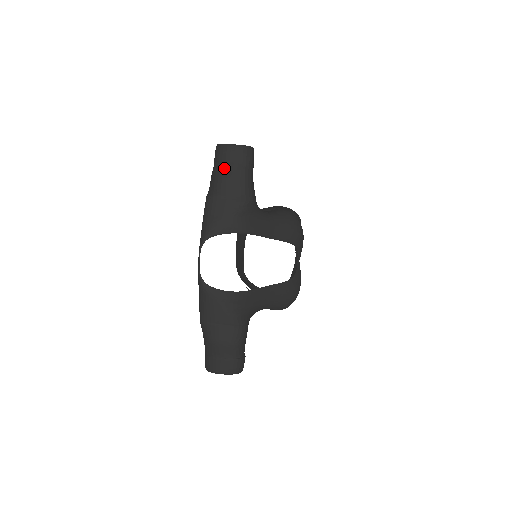
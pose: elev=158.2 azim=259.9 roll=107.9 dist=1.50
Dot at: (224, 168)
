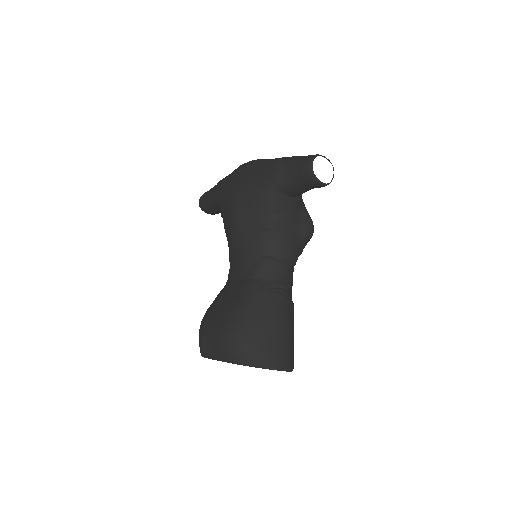
Dot at: occluded
